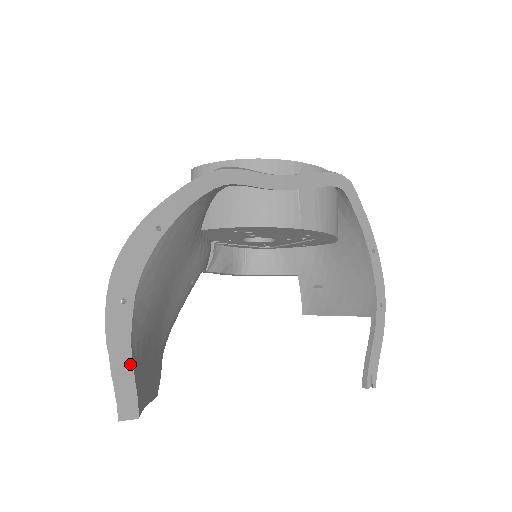
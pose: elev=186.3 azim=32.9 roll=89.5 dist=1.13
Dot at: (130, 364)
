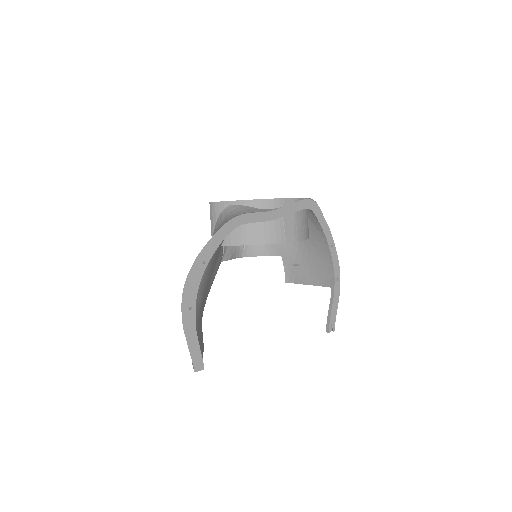
Dot at: (197, 342)
